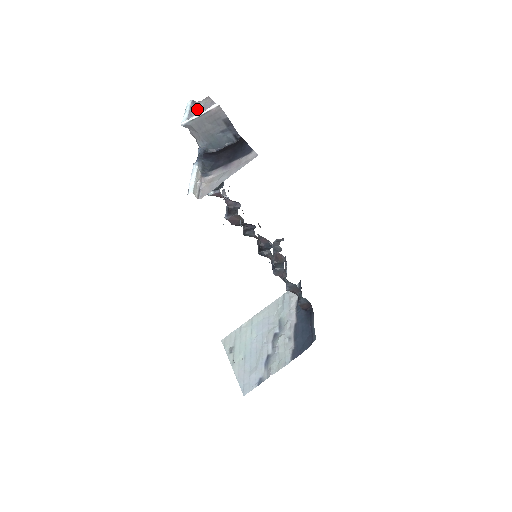
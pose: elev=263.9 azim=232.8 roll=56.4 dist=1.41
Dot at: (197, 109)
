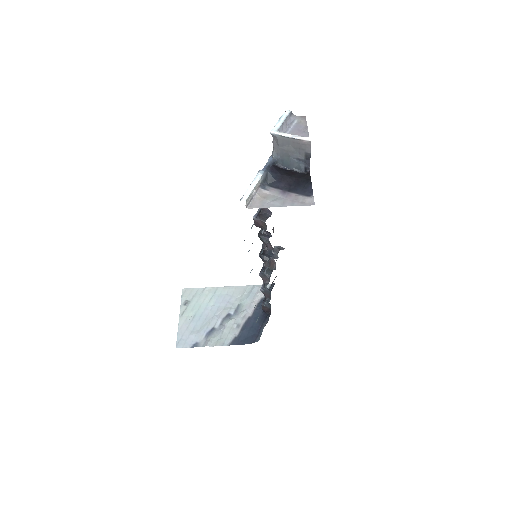
Dot at: (290, 122)
